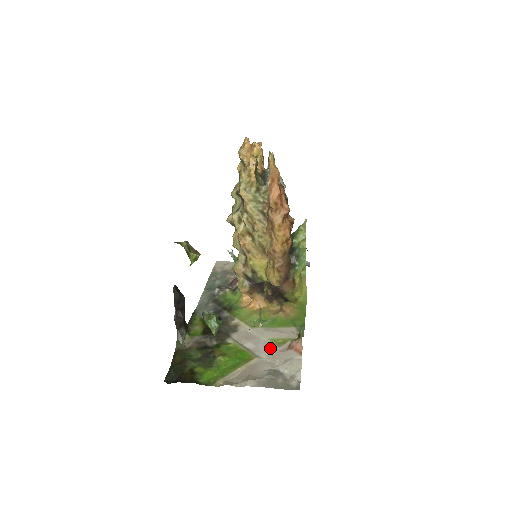
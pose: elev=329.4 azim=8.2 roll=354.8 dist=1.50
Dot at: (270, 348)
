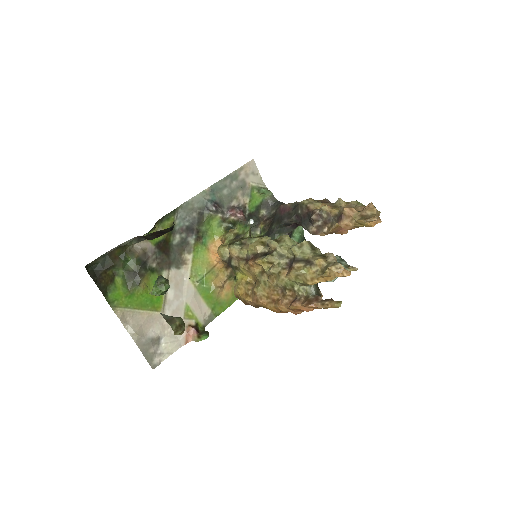
Dot at: (178, 313)
